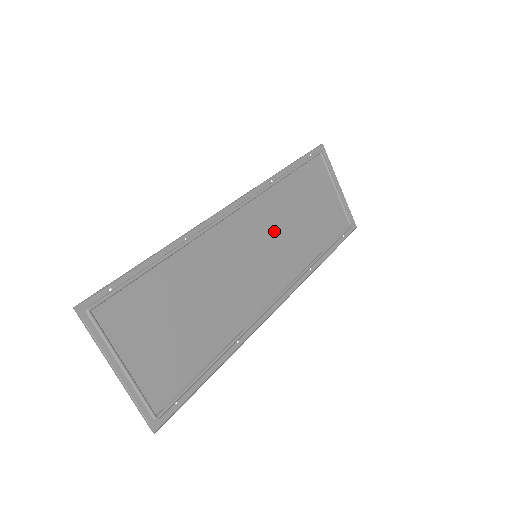
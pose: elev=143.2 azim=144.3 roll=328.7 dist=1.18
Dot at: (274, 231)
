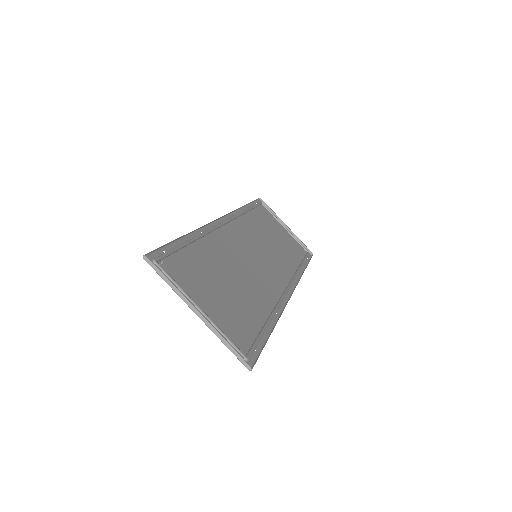
Dot at: (259, 243)
